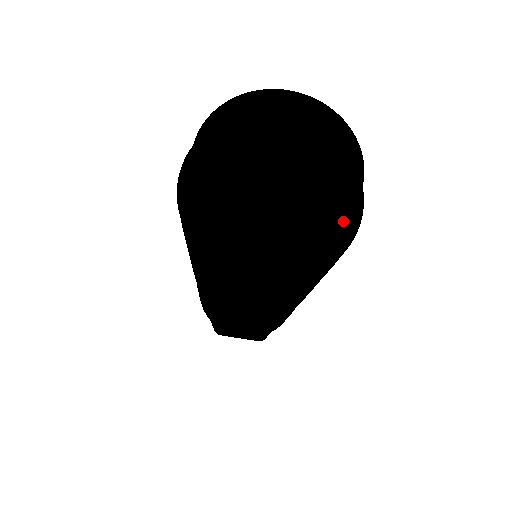
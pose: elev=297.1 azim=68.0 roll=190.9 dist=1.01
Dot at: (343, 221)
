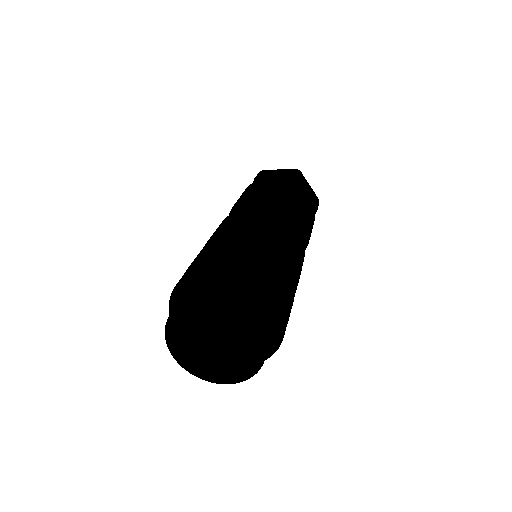
Dot at: (217, 382)
